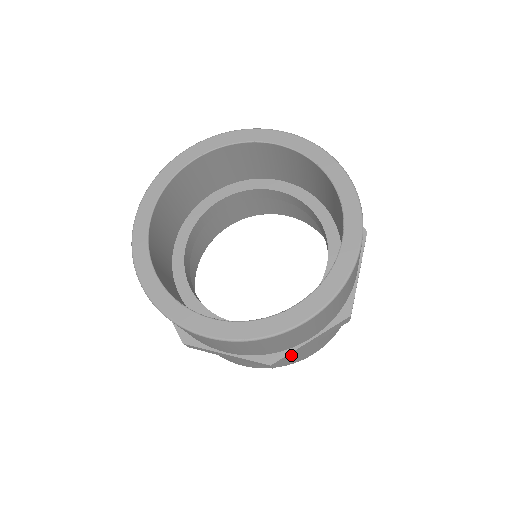
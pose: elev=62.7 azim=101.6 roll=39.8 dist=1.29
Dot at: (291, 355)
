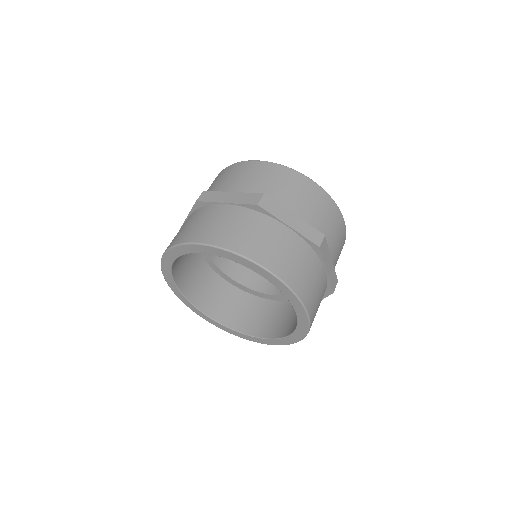
Dot at: (275, 211)
